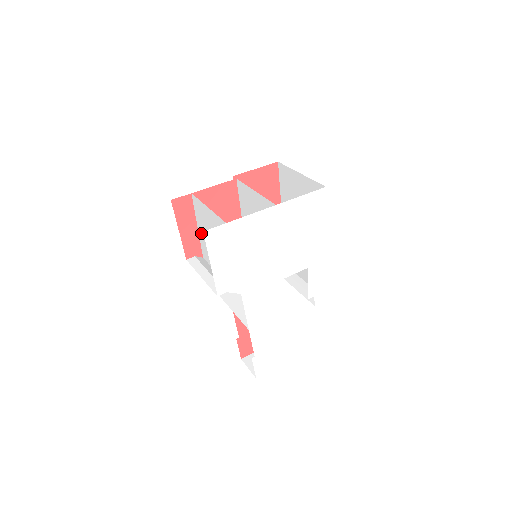
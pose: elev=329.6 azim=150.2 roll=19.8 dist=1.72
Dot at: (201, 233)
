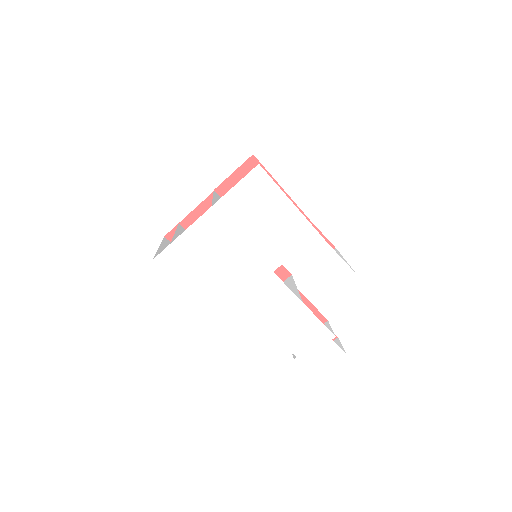
Dot at: occluded
